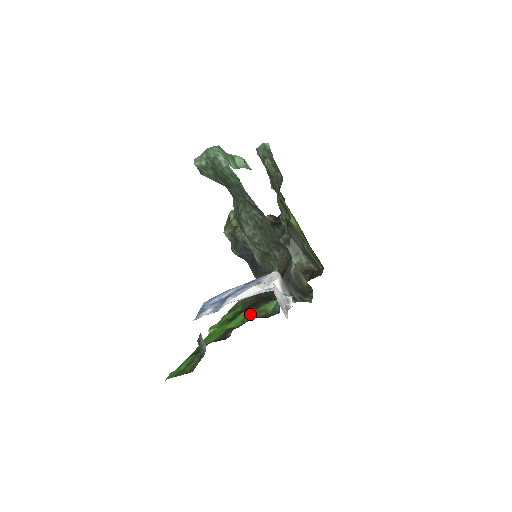
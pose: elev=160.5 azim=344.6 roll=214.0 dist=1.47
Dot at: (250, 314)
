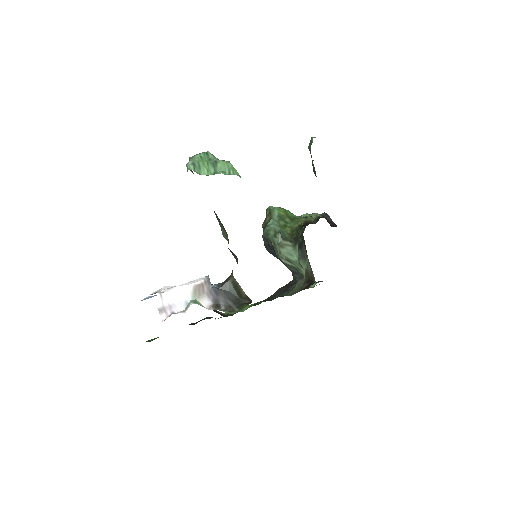
Dot at: occluded
